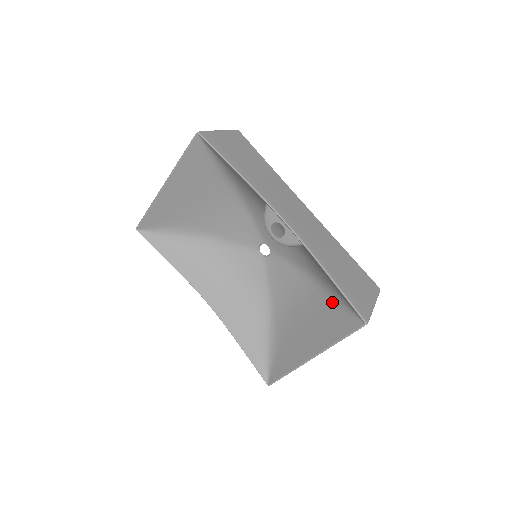
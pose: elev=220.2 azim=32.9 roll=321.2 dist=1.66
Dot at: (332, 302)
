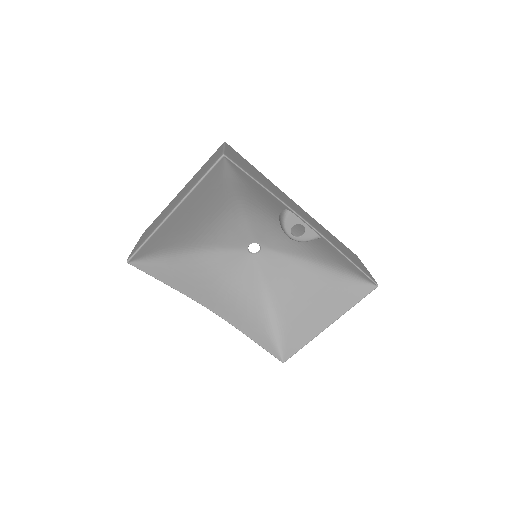
Dot at: (338, 277)
